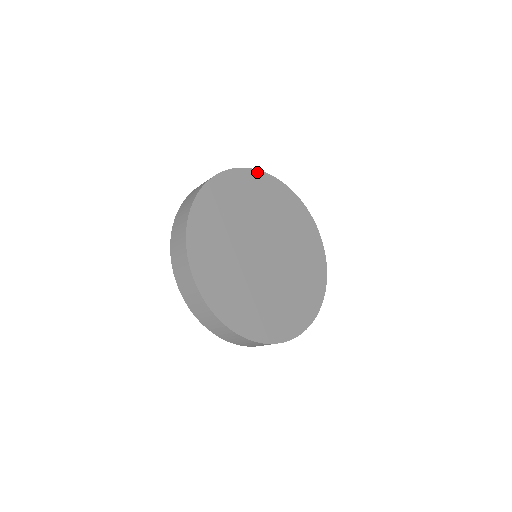
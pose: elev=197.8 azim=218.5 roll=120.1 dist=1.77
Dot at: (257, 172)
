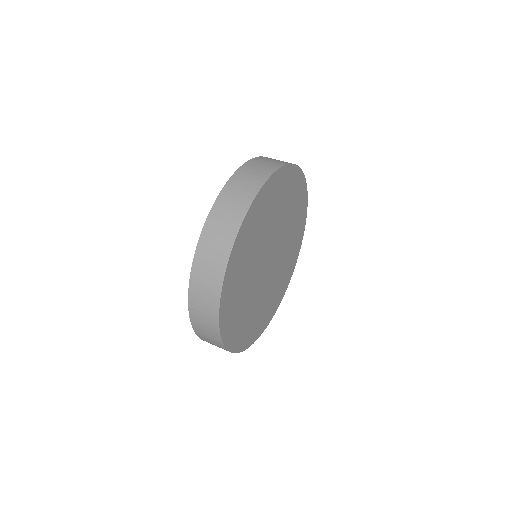
Dot at: (235, 244)
